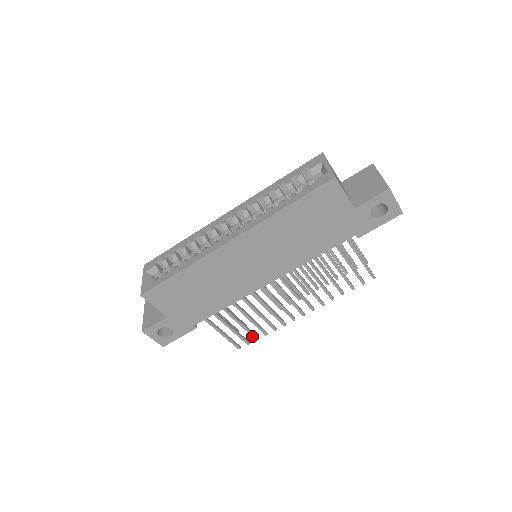
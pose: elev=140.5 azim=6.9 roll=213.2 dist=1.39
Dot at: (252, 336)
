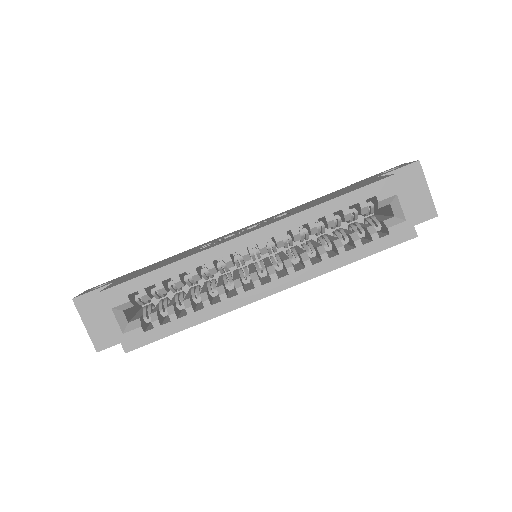
Dot at: occluded
